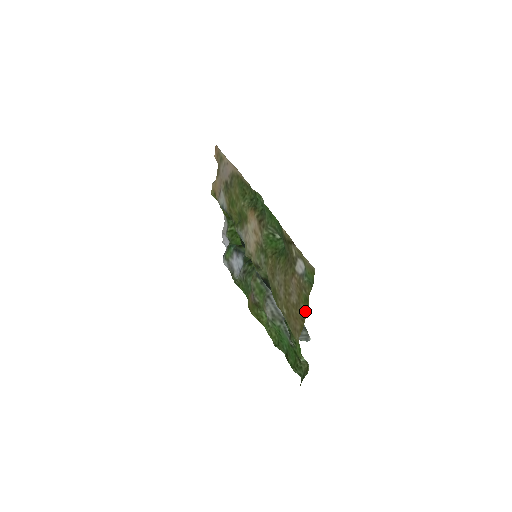
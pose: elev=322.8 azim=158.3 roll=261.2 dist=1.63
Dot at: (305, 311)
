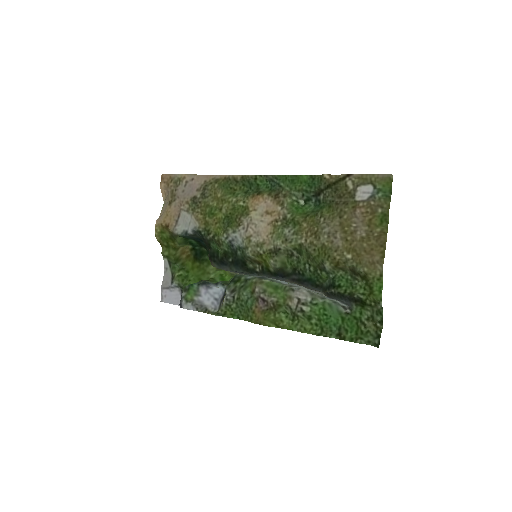
Dot at: (384, 232)
